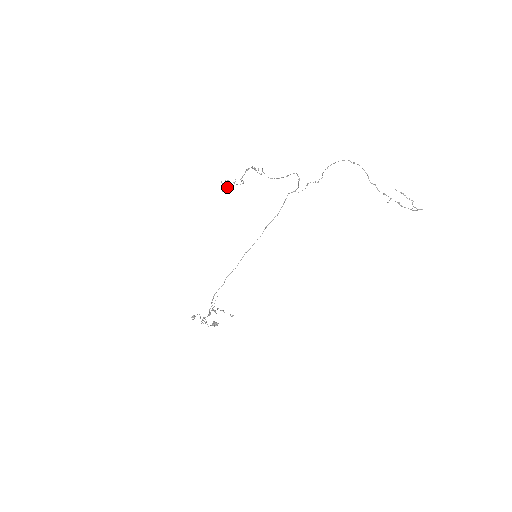
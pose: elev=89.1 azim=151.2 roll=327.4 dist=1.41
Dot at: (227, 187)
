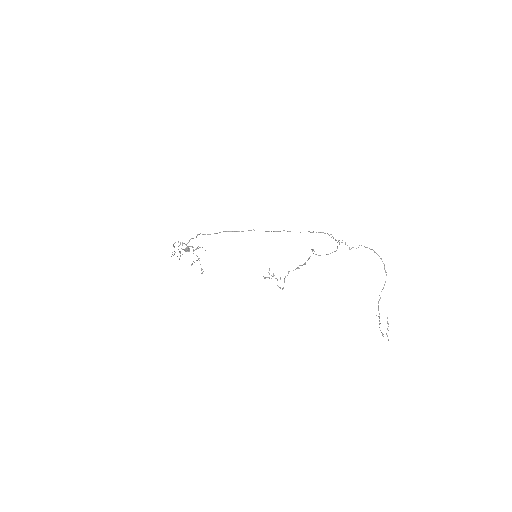
Dot at: occluded
